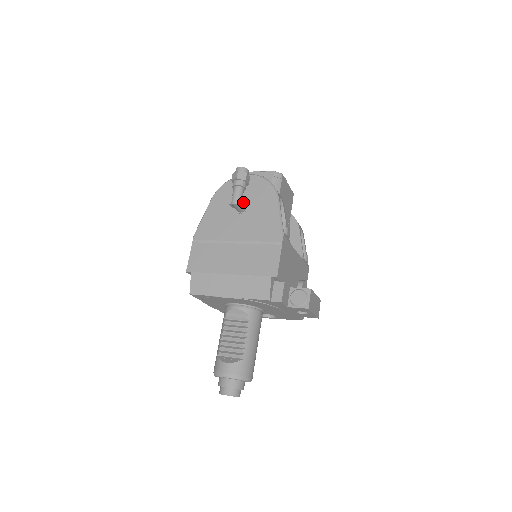
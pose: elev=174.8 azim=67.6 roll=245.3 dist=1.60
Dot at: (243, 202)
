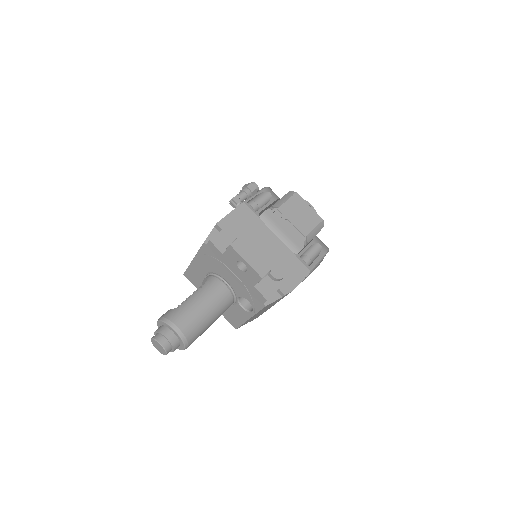
Dot at: occluded
